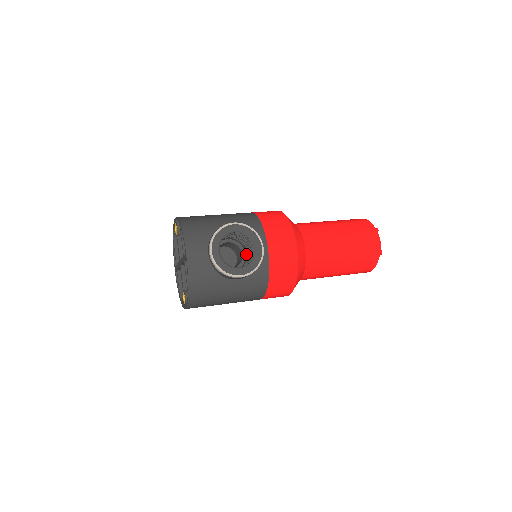
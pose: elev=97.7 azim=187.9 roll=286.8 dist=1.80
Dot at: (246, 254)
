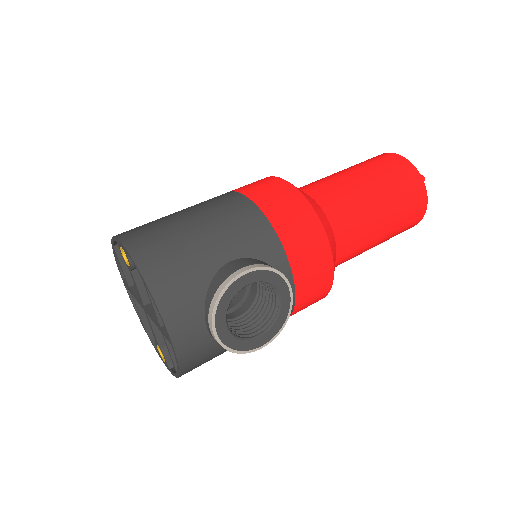
Dot at: occluded
